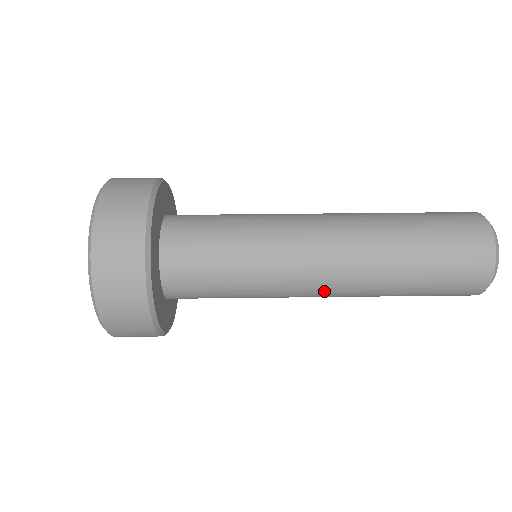
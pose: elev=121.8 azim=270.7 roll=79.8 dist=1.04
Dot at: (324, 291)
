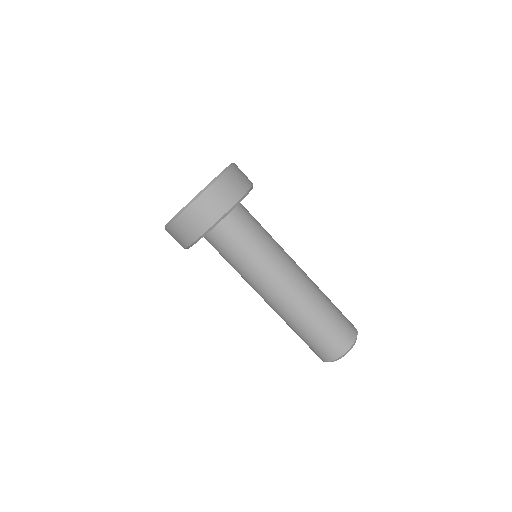
Dot at: occluded
